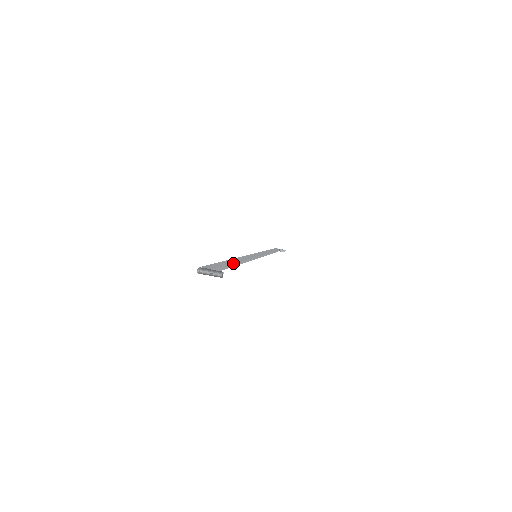
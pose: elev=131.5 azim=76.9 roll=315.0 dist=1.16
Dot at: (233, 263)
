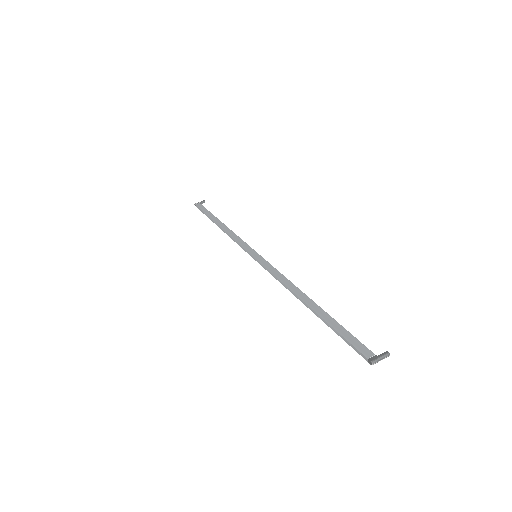
Dot at: (324, 311)
